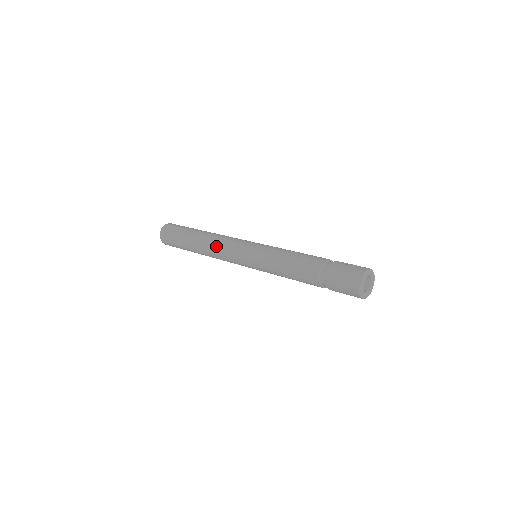
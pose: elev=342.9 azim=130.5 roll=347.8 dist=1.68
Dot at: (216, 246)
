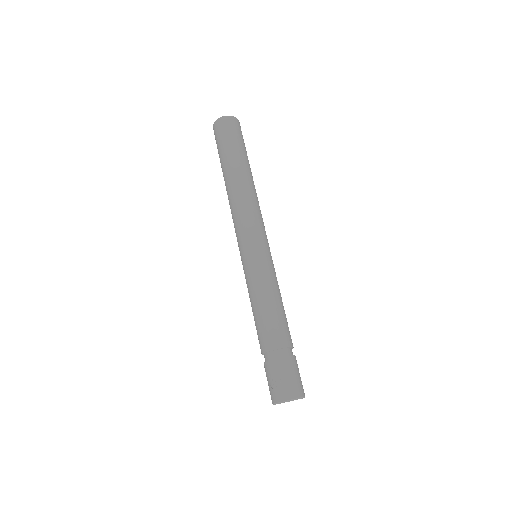
Dot at: occluded
